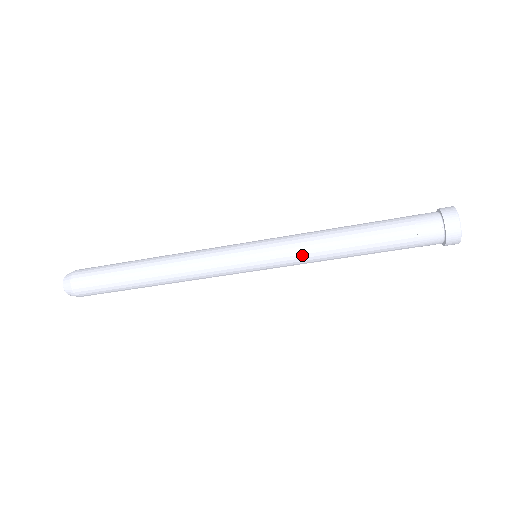
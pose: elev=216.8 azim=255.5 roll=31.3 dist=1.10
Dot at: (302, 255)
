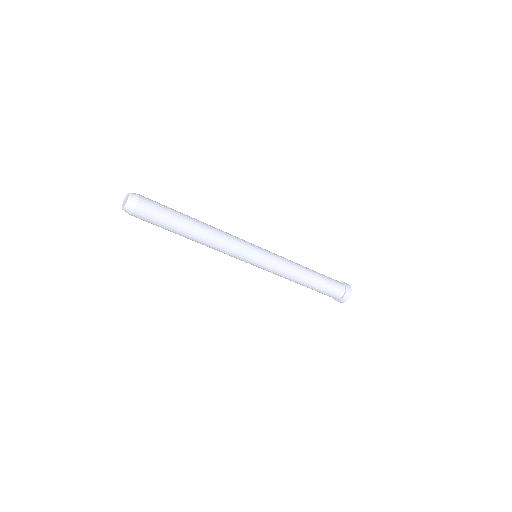
Dot at: (278, 275)
